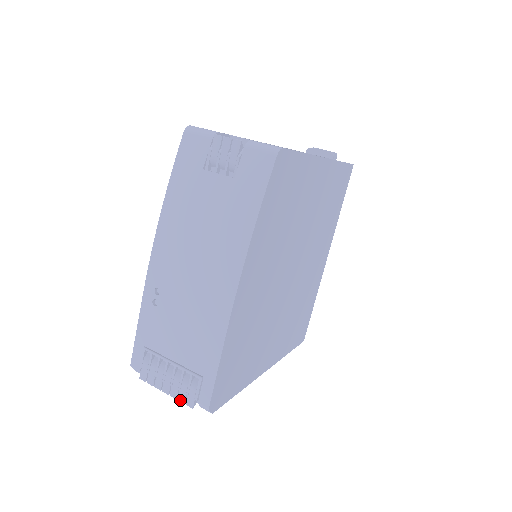
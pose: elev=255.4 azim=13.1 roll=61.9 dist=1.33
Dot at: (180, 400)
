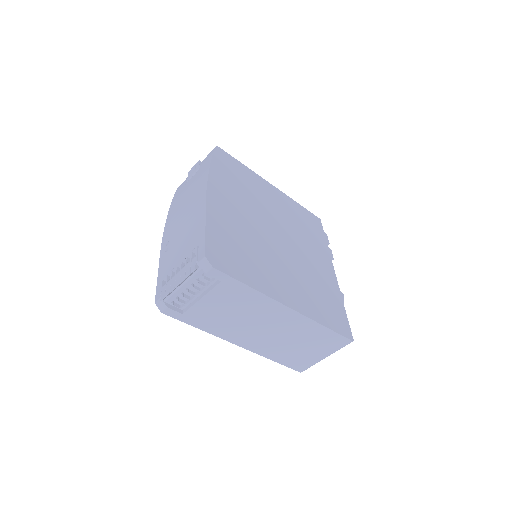
Dot at: (187, 275)
